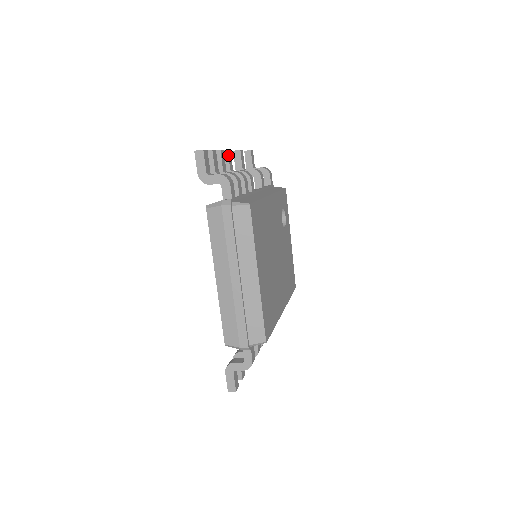
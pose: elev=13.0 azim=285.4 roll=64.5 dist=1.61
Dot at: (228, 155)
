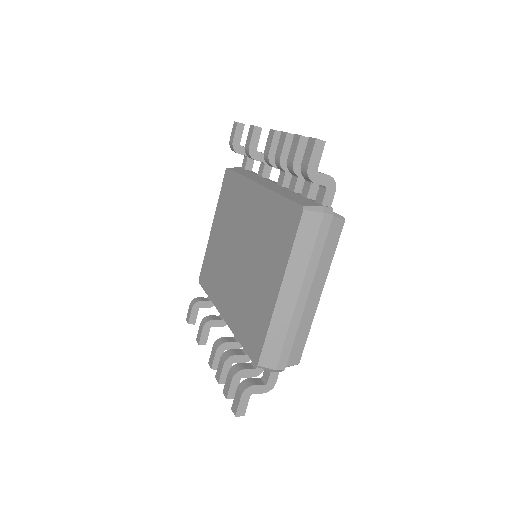
Dot at: occluded
